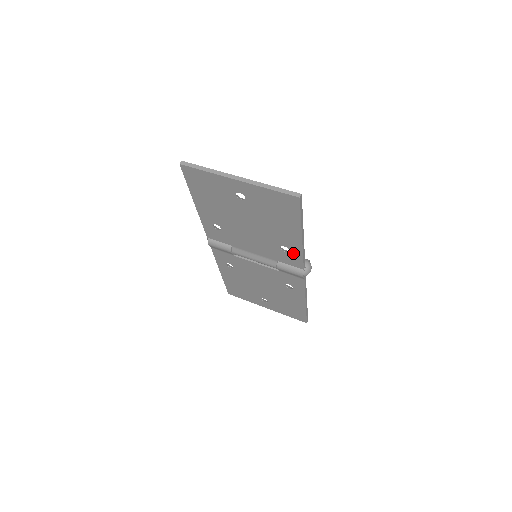
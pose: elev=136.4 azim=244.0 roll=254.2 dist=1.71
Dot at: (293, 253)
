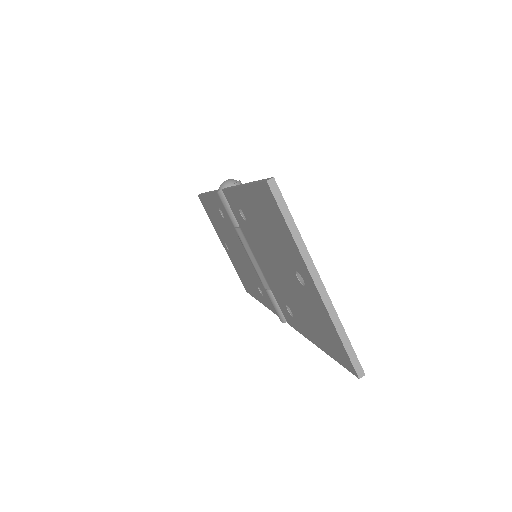
Dot at: (294, 320)
